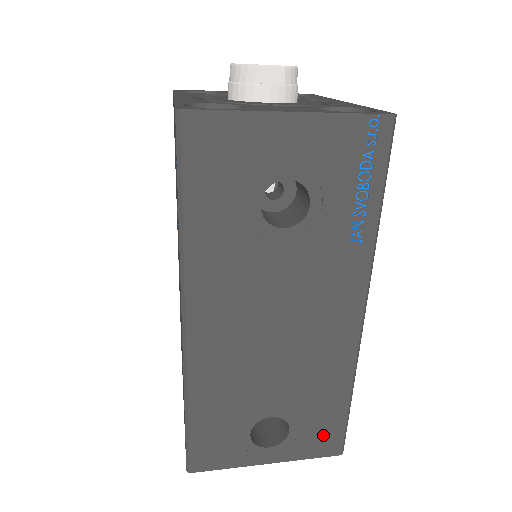
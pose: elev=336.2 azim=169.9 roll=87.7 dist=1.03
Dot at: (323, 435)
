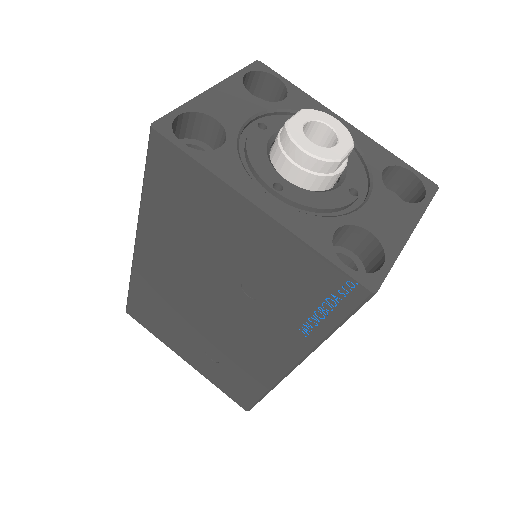
Dot at: occluded
